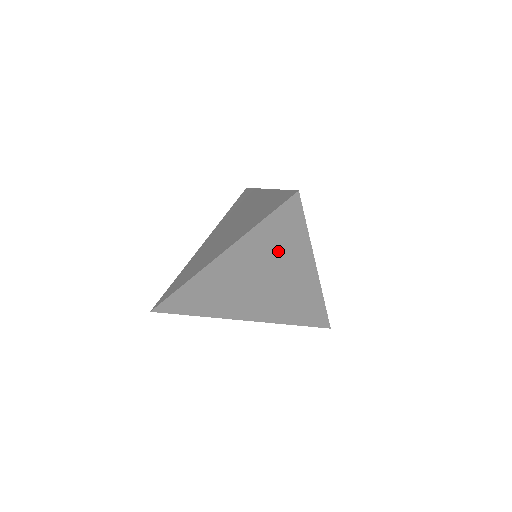
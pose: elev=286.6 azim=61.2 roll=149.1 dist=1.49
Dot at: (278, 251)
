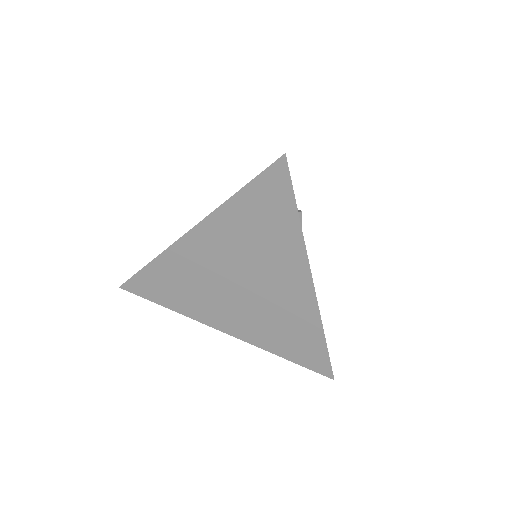
Dot at: (262, 241)
